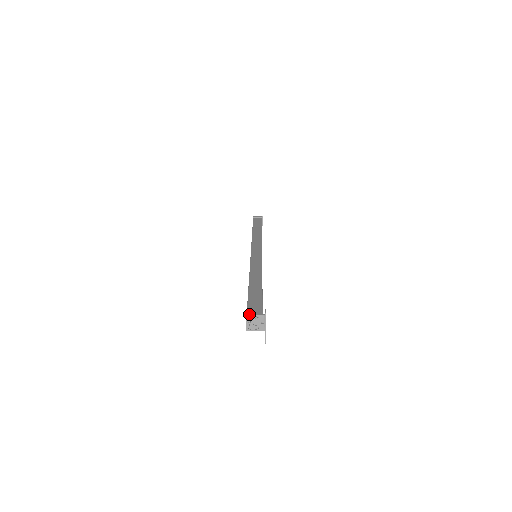
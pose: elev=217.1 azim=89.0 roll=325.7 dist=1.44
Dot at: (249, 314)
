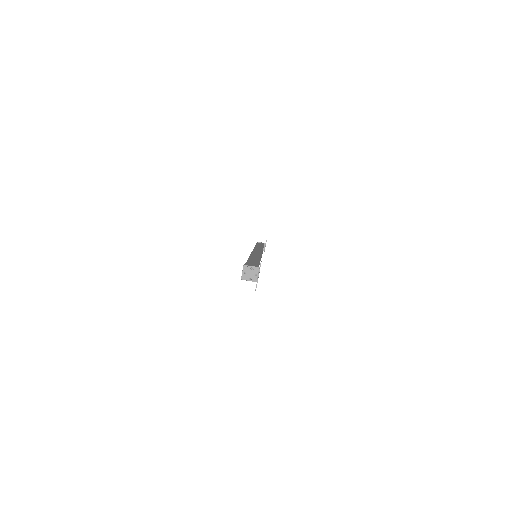
Dot at: (247, 265)
